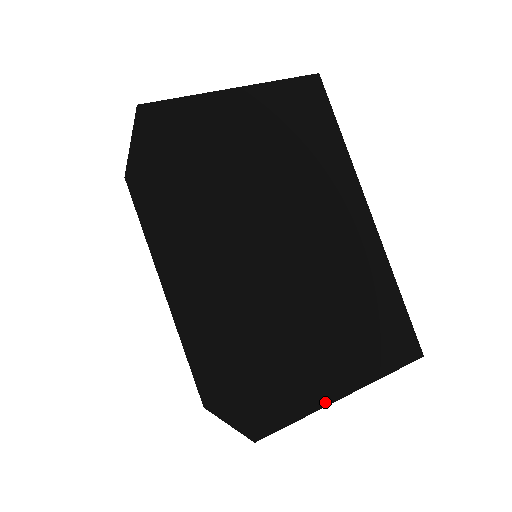
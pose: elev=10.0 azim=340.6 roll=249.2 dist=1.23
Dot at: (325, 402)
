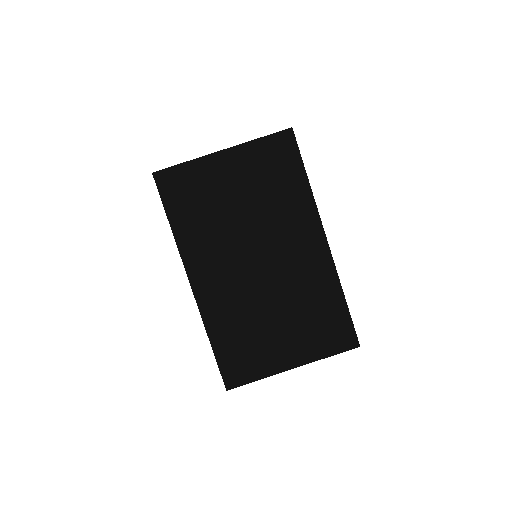
Dot at: (277, 371)
